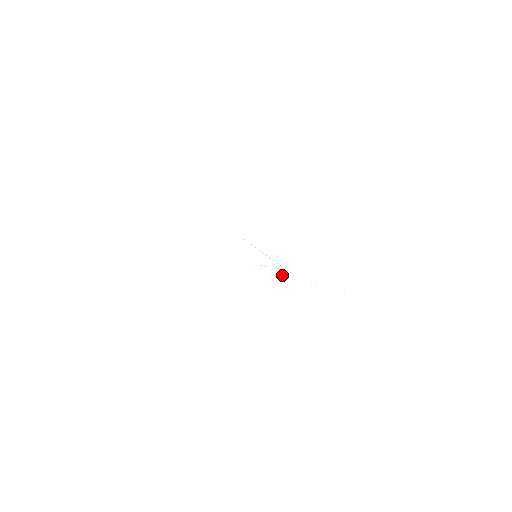
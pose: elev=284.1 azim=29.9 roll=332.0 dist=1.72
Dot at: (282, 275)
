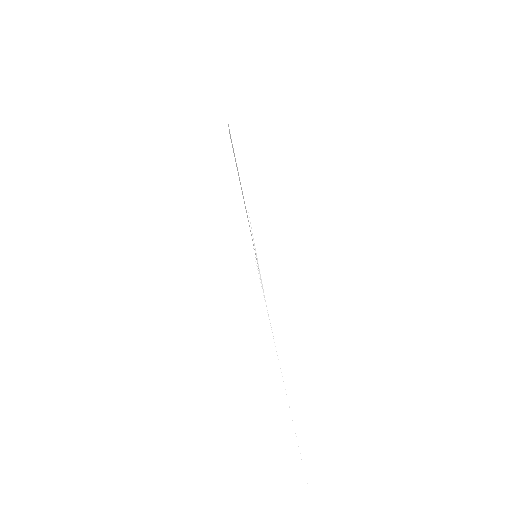
Dot at: occluded
